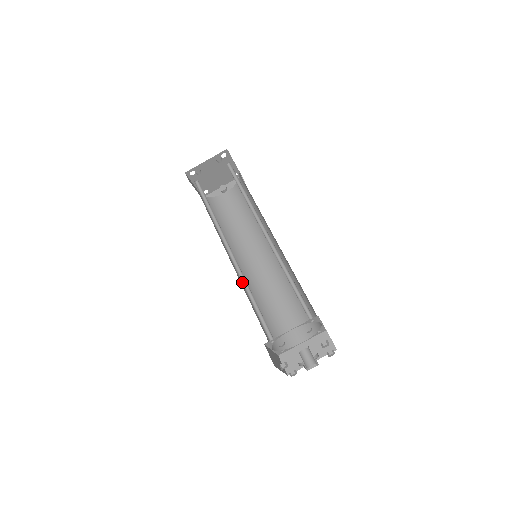
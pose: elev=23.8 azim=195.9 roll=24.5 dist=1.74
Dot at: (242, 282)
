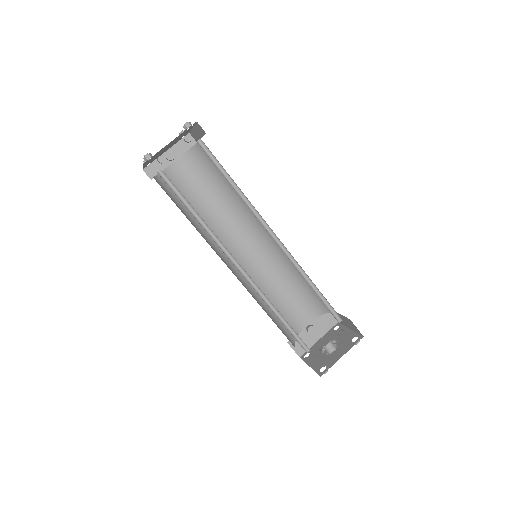
Dot at: (262, 299)
